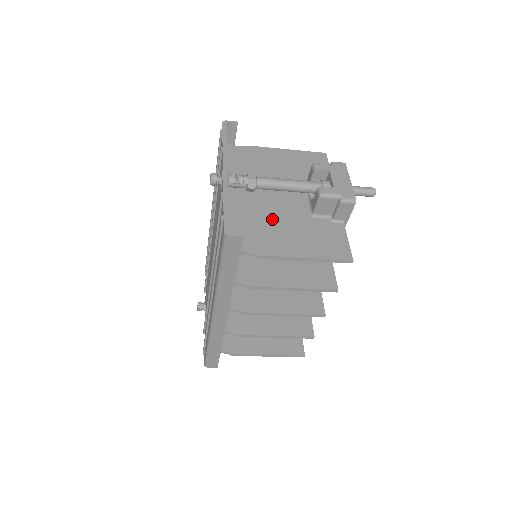
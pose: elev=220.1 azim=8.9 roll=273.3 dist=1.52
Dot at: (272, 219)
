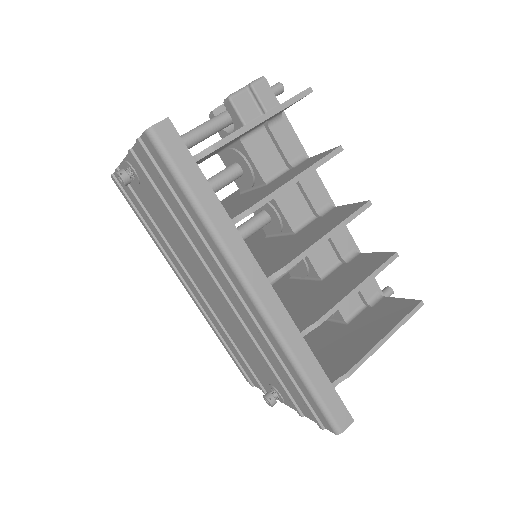
Dot at: occluded
